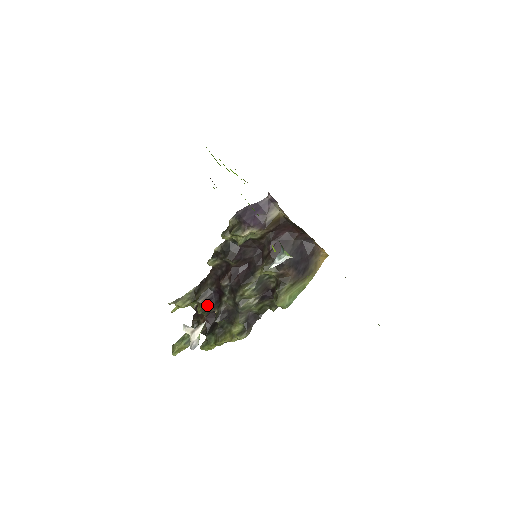
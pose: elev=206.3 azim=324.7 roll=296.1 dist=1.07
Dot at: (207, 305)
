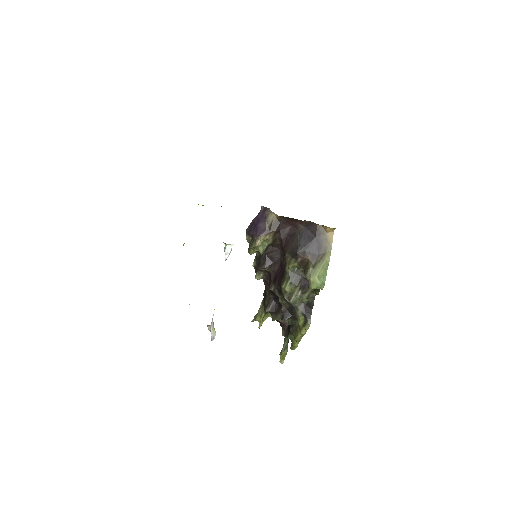
Dot at: (274, 311)
